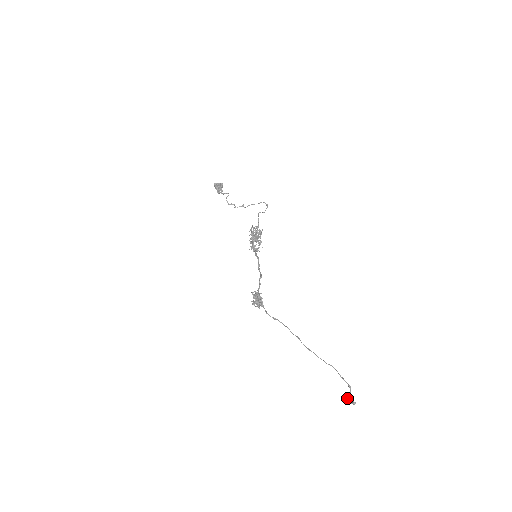
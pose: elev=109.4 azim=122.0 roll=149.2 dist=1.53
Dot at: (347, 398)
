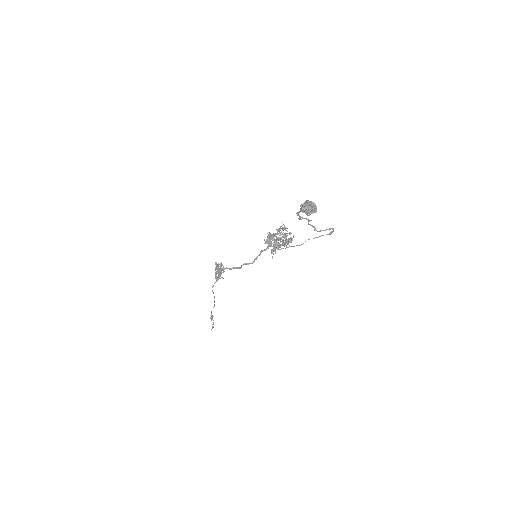
Dot at: (211, 317)
